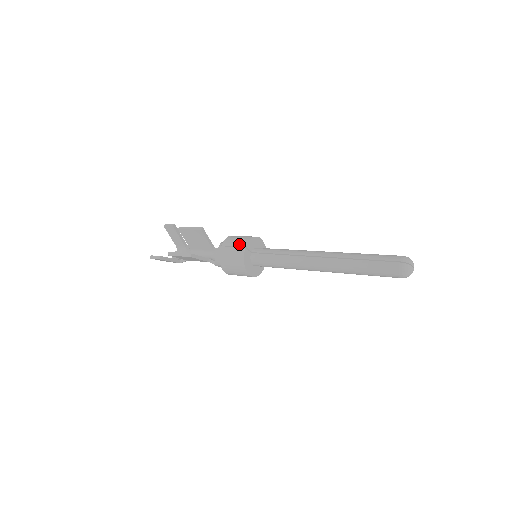
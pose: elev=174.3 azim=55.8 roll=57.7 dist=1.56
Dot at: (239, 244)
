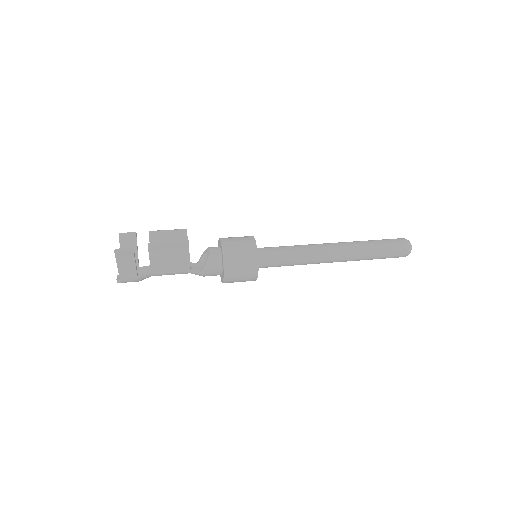
Dot at: (244, 237)
